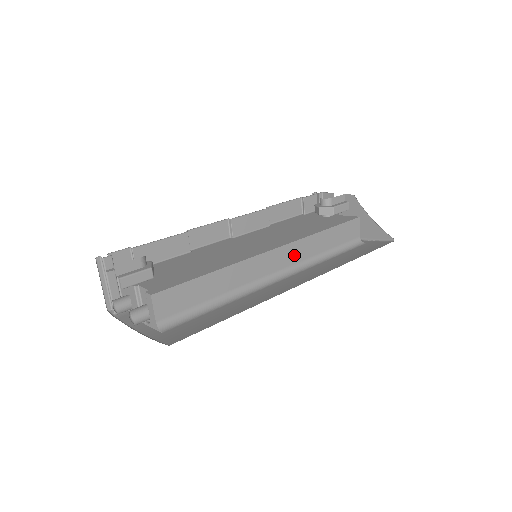
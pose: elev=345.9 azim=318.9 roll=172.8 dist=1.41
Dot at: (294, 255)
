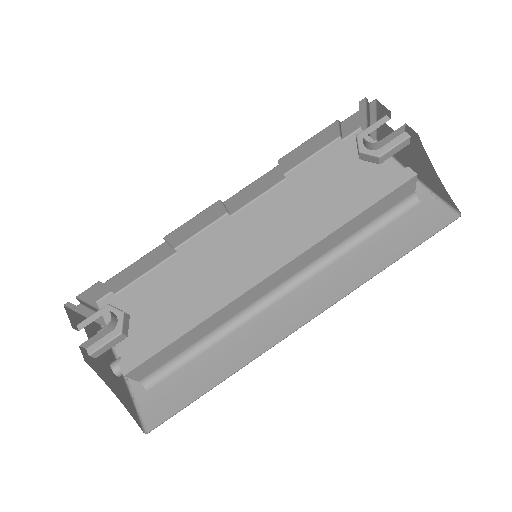
Dot at: (303, 262)
